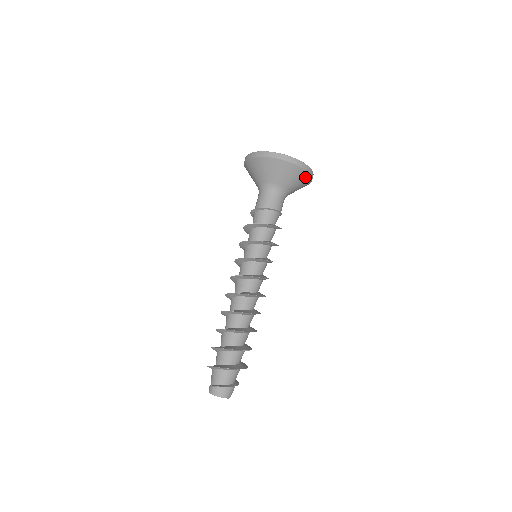
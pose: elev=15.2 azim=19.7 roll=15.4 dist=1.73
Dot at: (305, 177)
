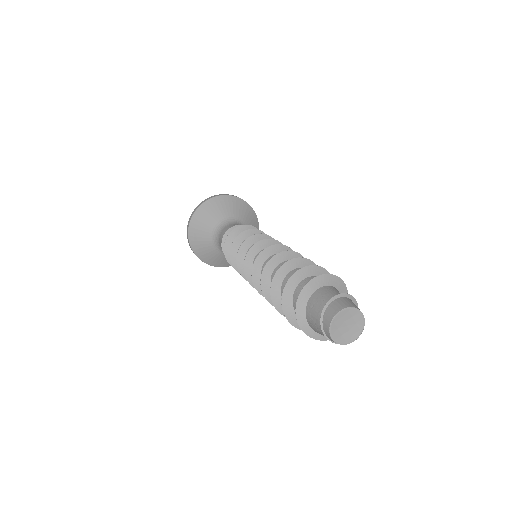
Dot at: (249, 210)
